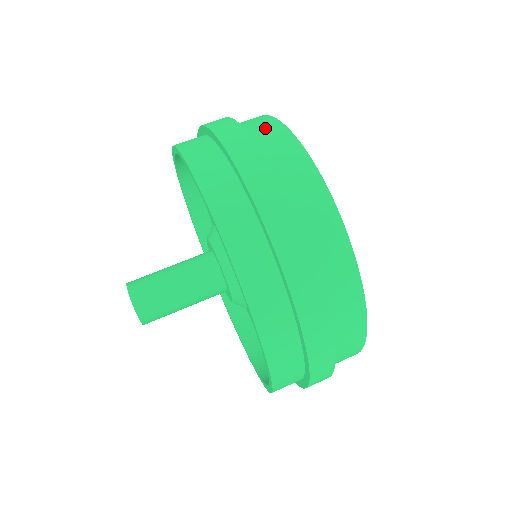
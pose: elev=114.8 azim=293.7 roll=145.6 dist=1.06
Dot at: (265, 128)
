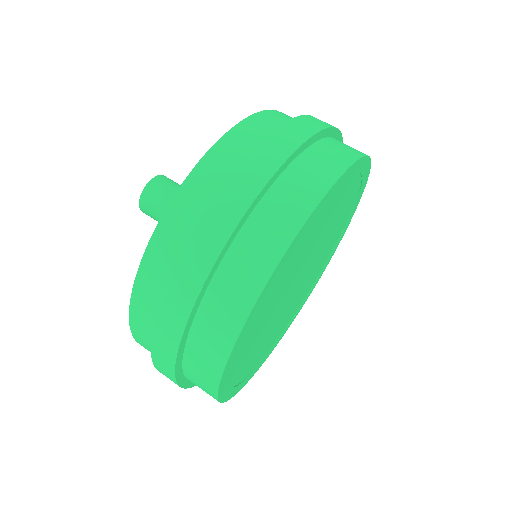
Dot at: occluded
